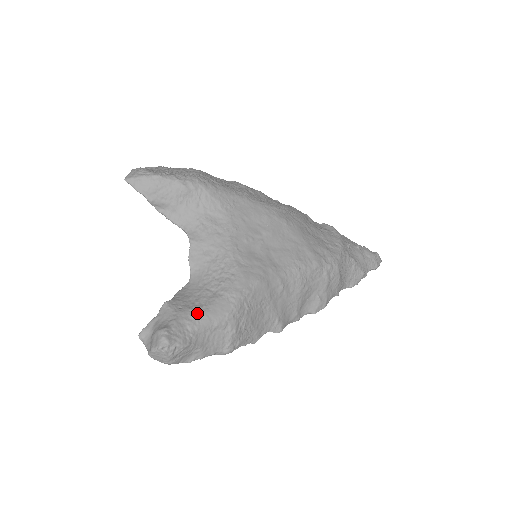
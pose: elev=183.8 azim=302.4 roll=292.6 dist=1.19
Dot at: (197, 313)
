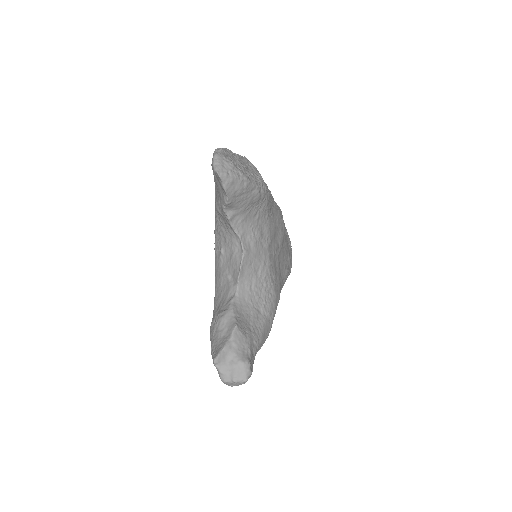
Dot at: (258, 338)
